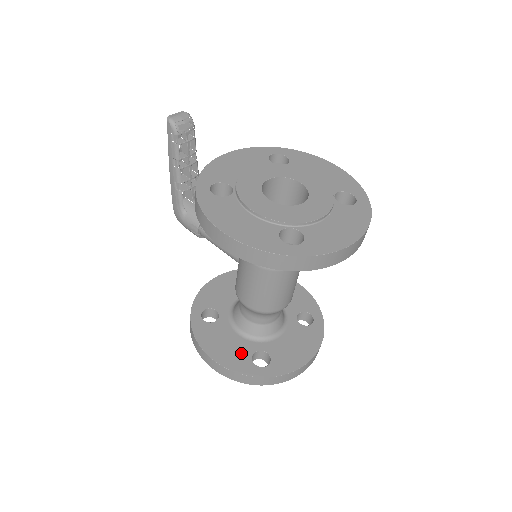
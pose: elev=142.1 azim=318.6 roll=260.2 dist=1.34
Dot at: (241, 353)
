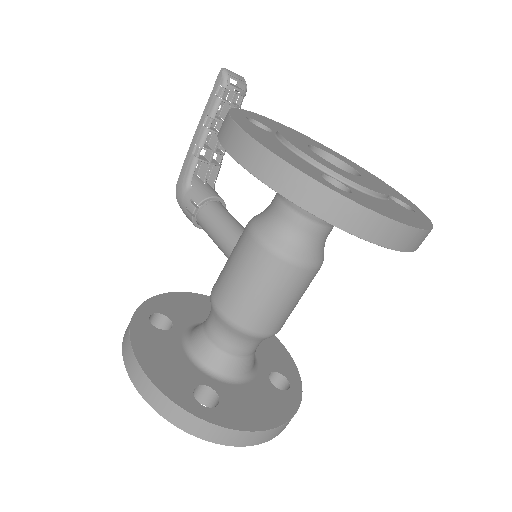
Dot at: (182, 377)
